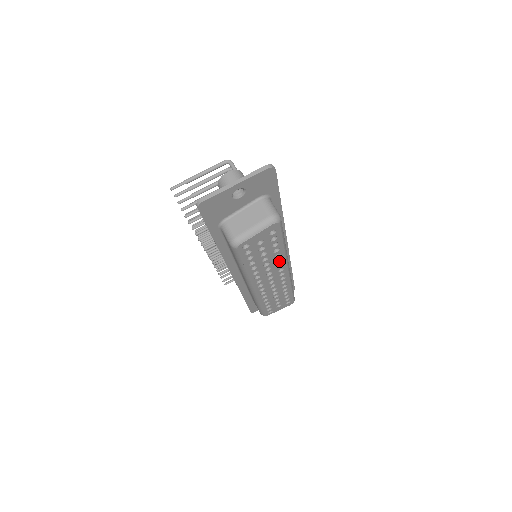
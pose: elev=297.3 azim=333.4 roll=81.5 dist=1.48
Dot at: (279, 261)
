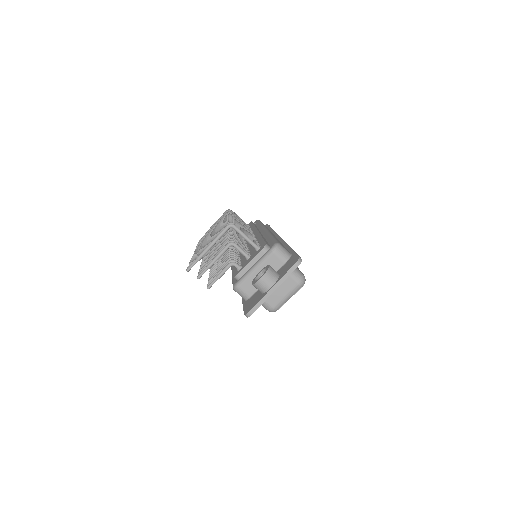
Dot at: occluded
